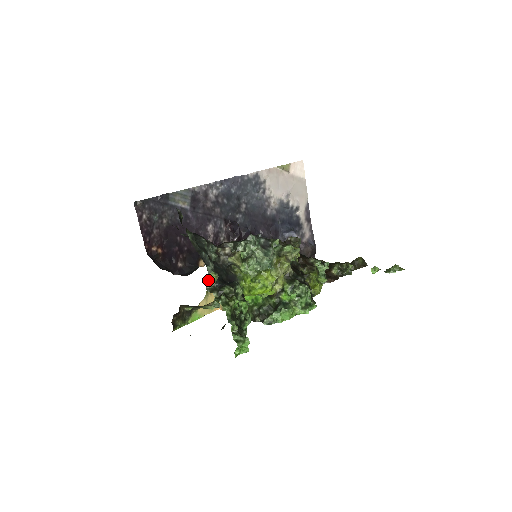
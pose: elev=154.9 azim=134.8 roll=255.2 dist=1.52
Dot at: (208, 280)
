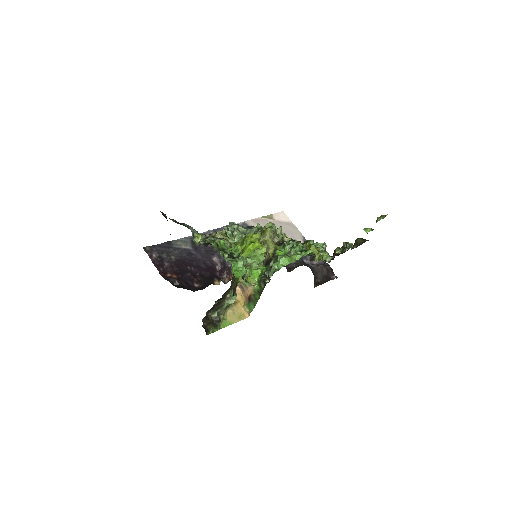
Dot at: (195, 239)
